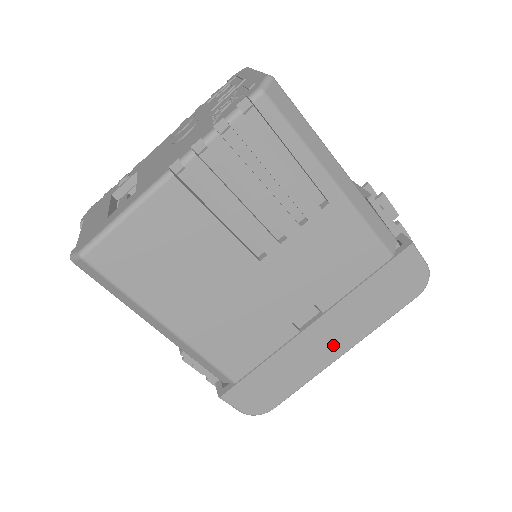
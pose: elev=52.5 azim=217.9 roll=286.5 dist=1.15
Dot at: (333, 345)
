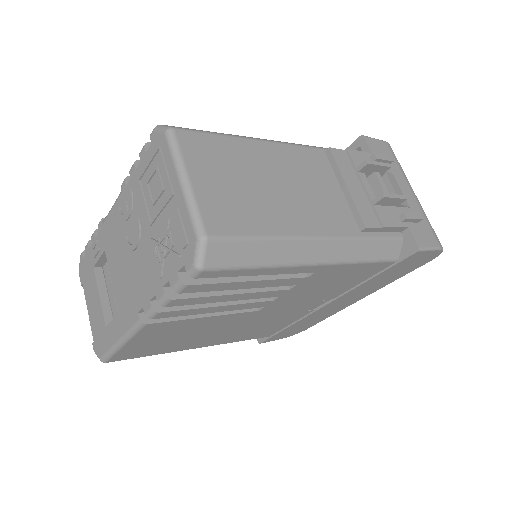
Dot at: (348, 302)
